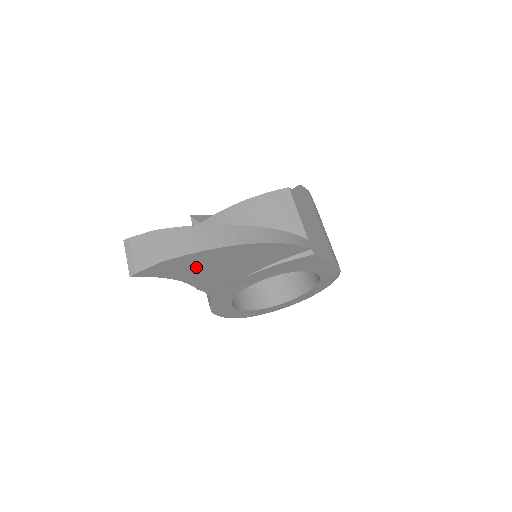
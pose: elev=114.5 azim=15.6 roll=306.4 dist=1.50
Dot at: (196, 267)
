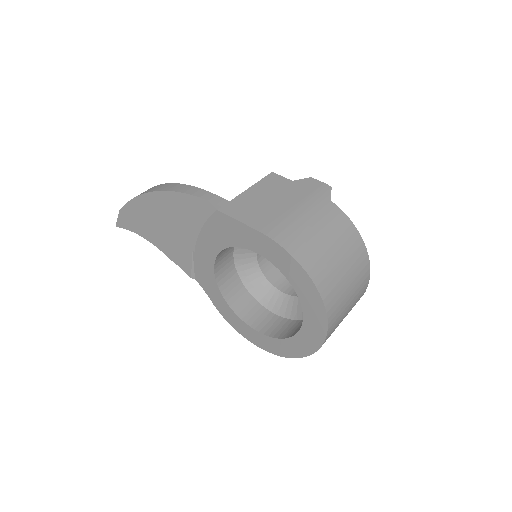
Dot at: (145, 222)
